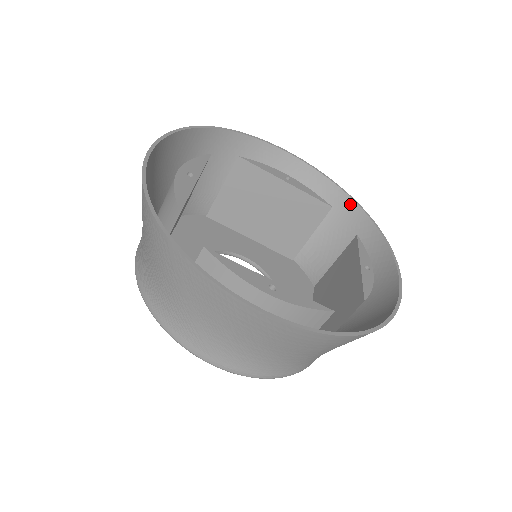
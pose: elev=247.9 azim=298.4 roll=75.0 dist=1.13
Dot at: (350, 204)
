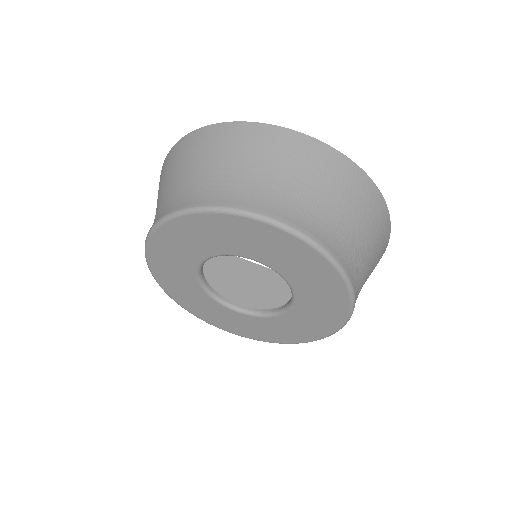
Dot at: occluded
